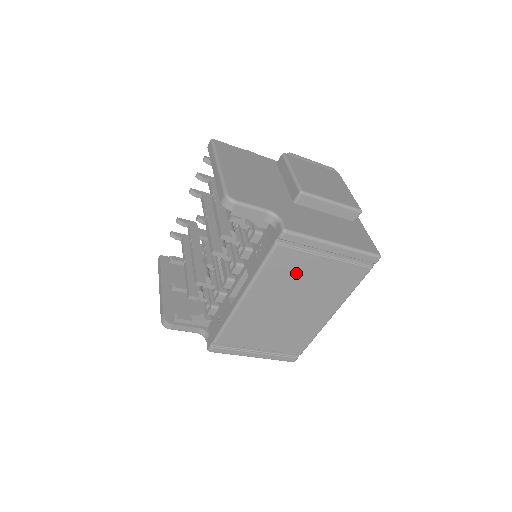
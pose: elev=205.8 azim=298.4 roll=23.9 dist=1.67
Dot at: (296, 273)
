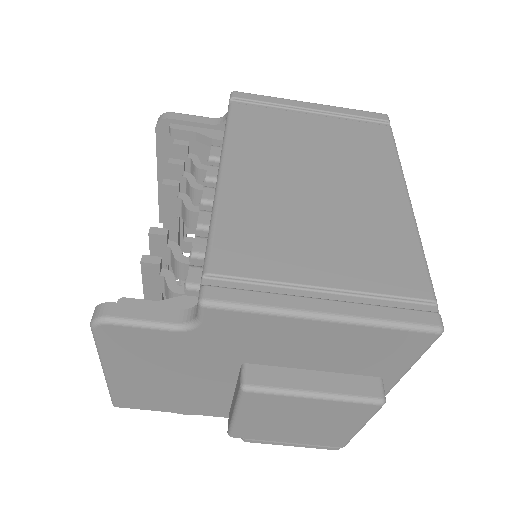
Dot at: (284, 134)
